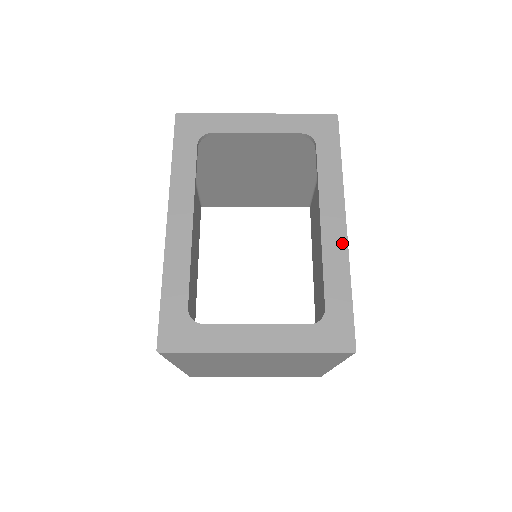
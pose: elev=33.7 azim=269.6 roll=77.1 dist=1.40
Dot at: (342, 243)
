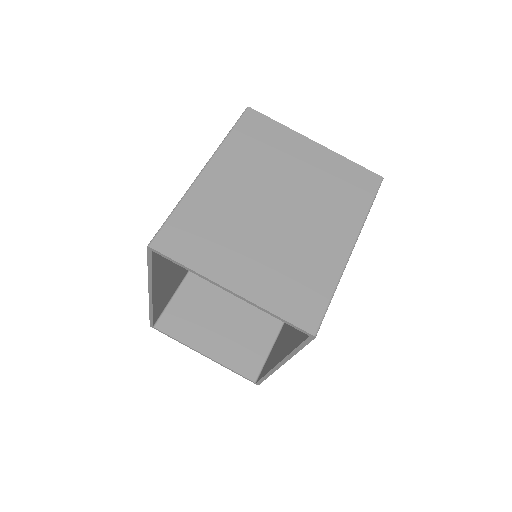
Dot at: occluded
